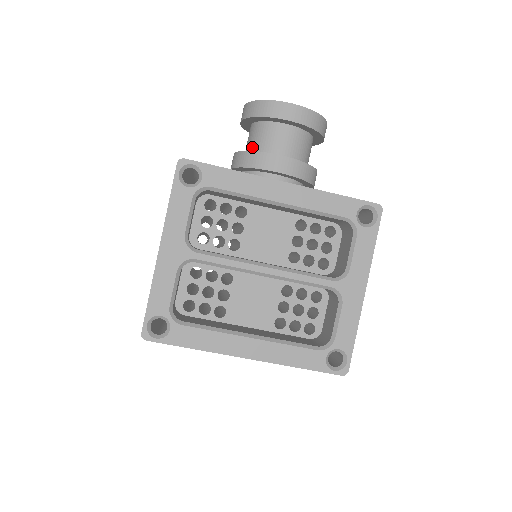
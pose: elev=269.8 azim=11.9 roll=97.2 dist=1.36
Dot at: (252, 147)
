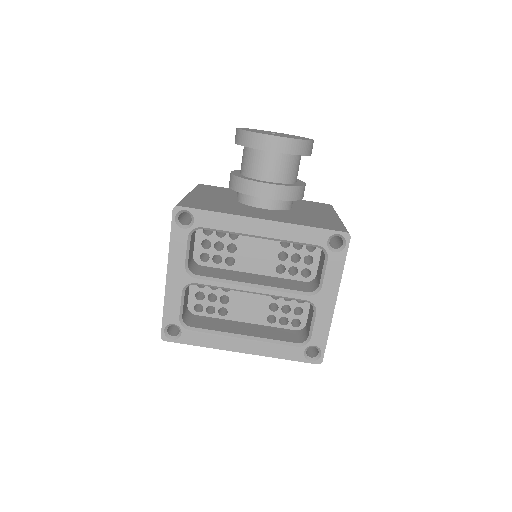
Dot at: (244, 169)
